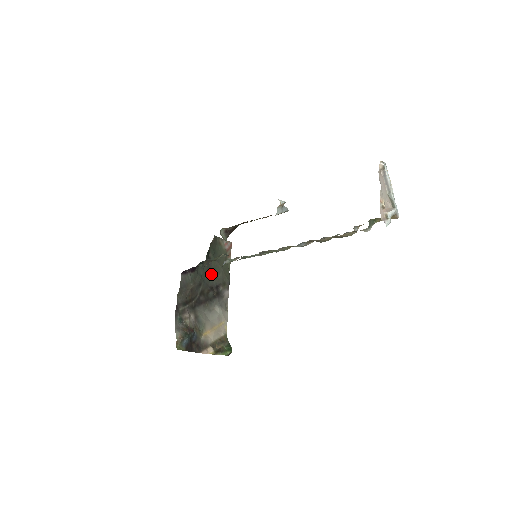
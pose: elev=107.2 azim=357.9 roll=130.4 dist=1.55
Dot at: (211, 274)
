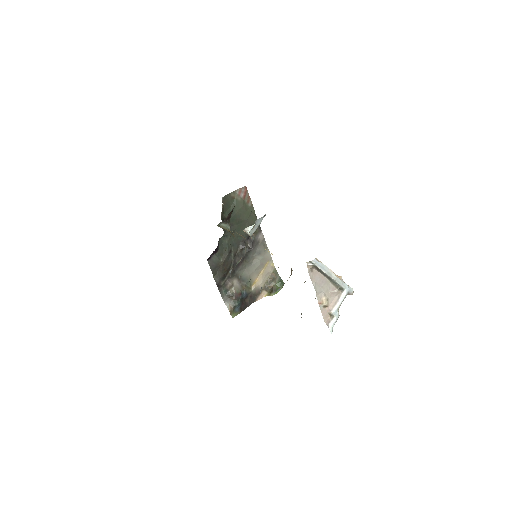
Dot at: (237, 232)
